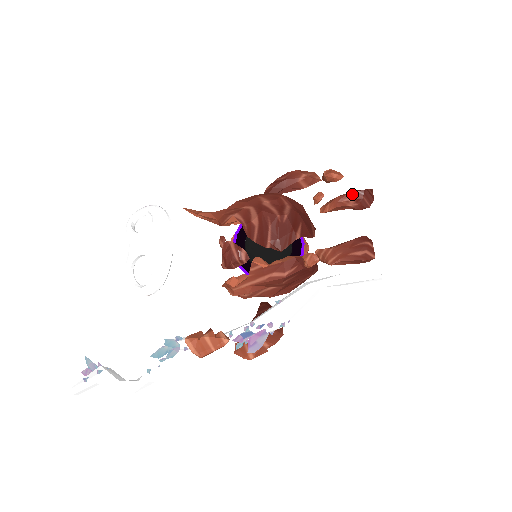
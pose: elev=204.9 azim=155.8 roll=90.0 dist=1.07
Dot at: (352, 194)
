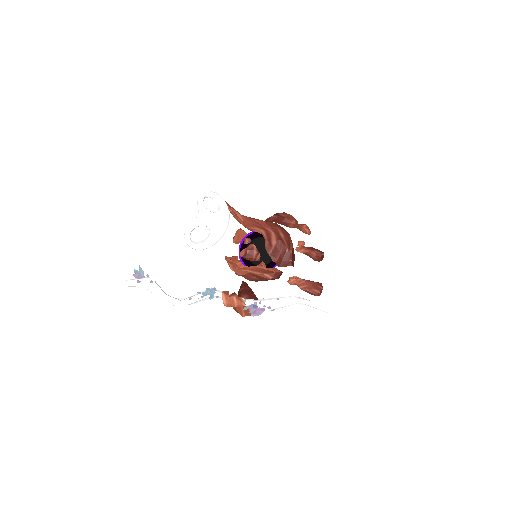
Dot at: (317, 252)
